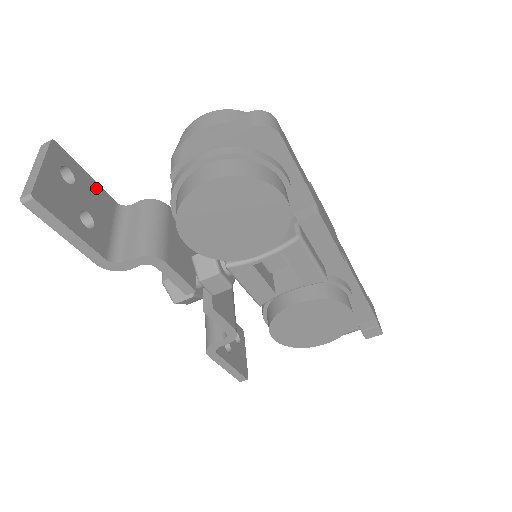
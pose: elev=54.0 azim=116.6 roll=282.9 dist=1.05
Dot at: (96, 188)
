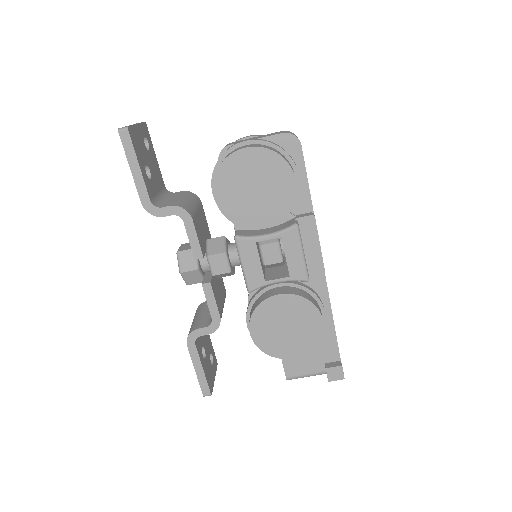
Dot at: (158, 167)
